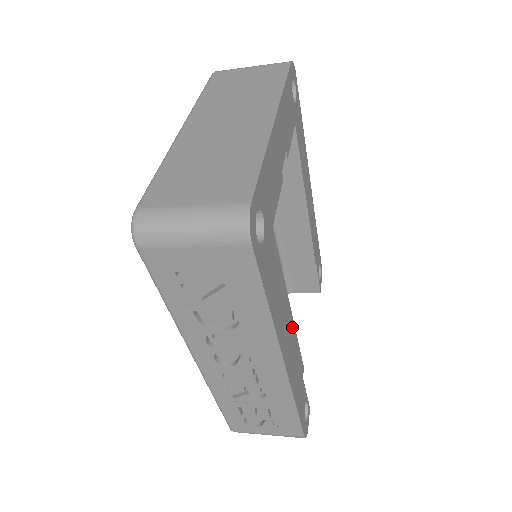
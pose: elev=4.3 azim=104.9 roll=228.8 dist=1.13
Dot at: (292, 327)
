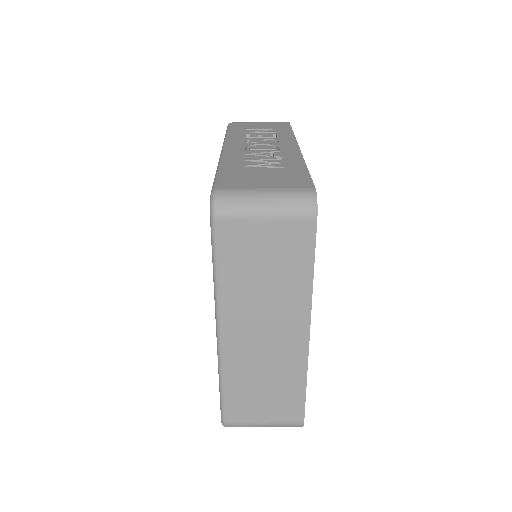
Dot at: occluded
